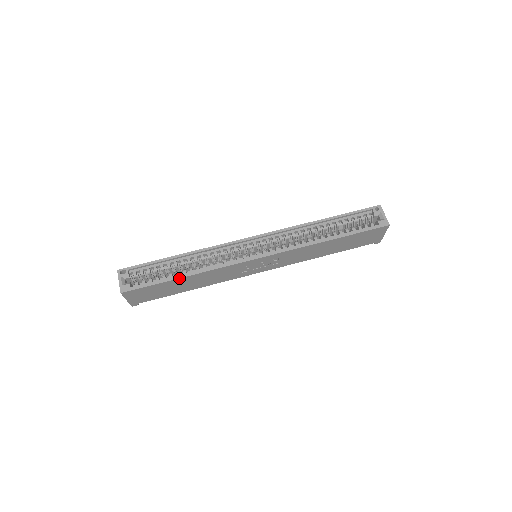
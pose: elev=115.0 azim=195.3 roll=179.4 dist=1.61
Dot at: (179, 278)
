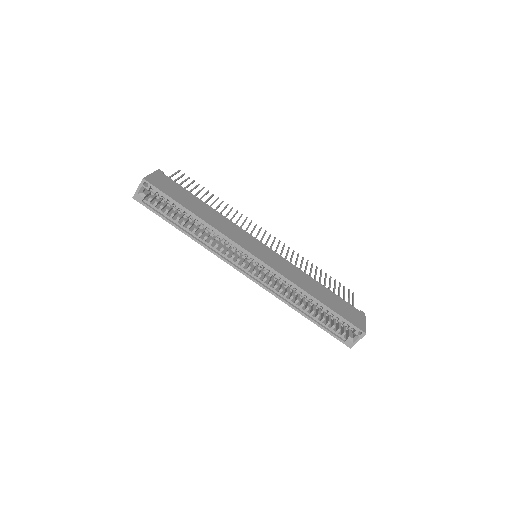
Dot at: (179, 230)
